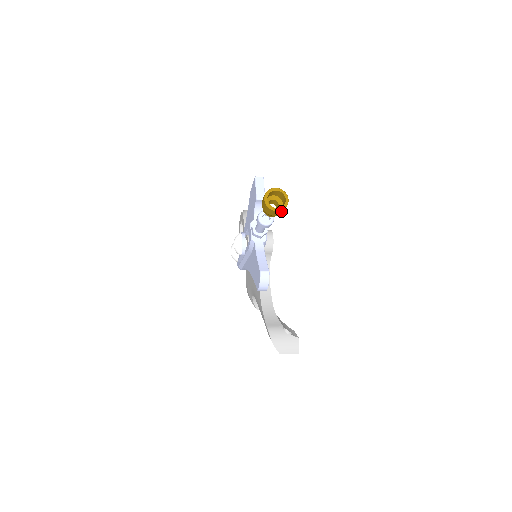
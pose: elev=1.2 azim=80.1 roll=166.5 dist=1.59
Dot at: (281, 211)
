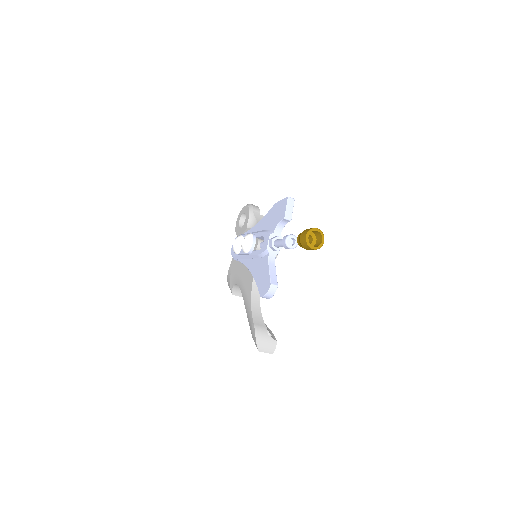
Dot at: (315, 249)
